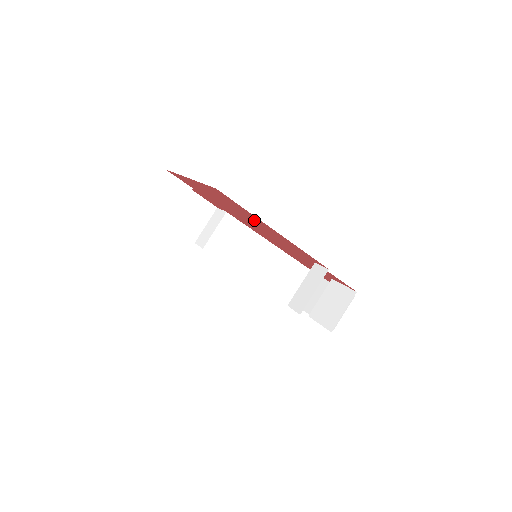
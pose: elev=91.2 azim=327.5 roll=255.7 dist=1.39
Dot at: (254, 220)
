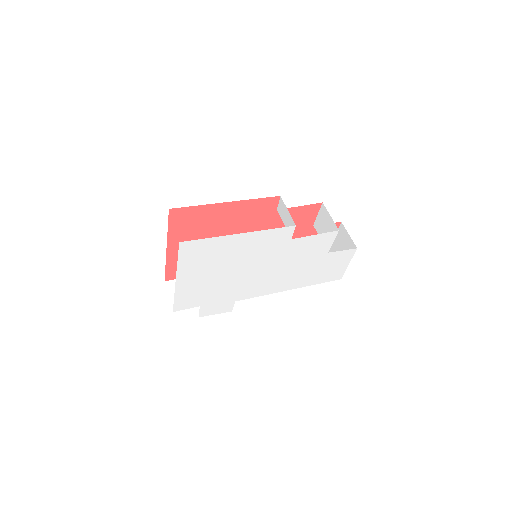
Dot at: (217, 221)
